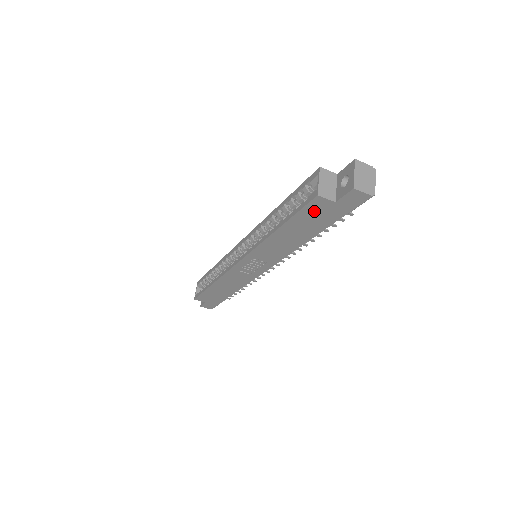
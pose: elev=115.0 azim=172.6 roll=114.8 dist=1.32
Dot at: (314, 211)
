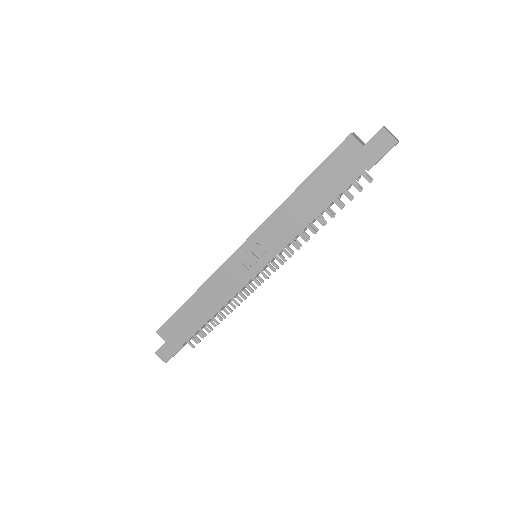
Dot at: (341, 158)
